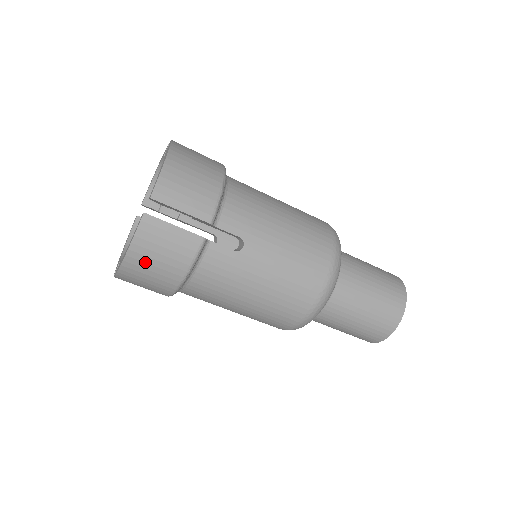
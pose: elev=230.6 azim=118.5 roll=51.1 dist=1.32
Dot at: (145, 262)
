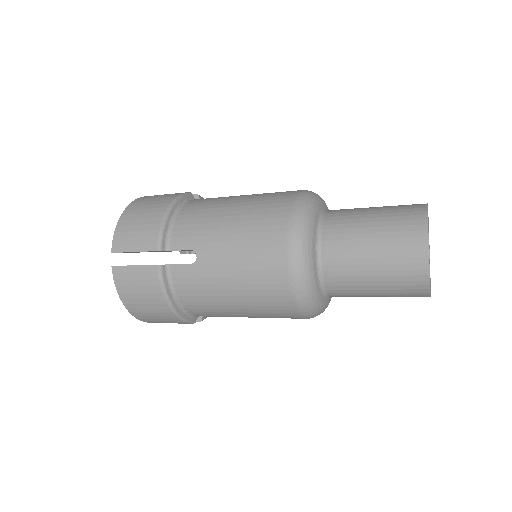
Dot at: occluded
